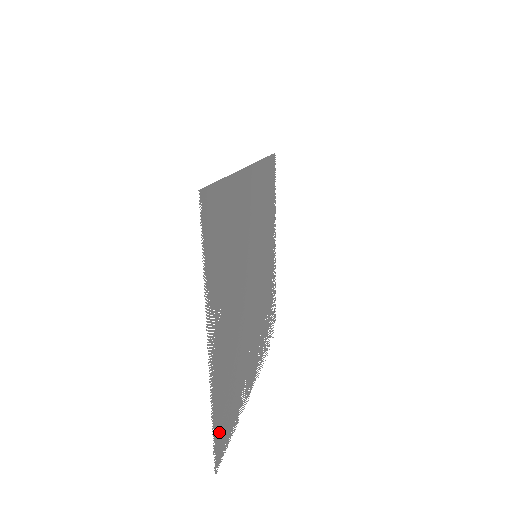
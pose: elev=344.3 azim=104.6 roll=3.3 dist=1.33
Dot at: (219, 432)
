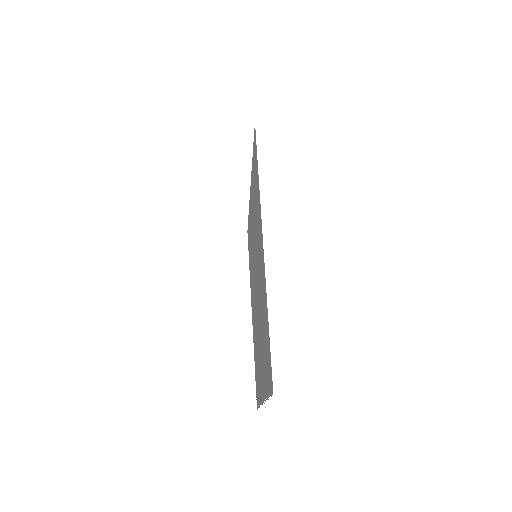
Dot at: (257, 394)
